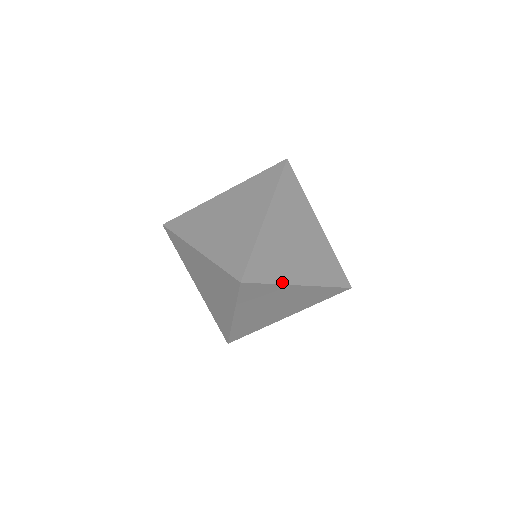
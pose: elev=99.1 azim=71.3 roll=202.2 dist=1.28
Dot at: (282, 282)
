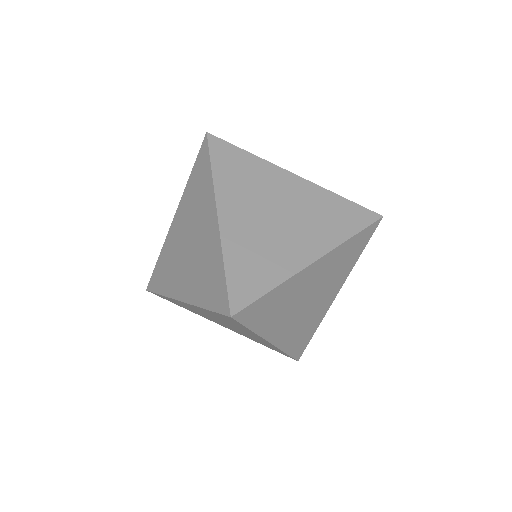
Dot at: (261, 333)
